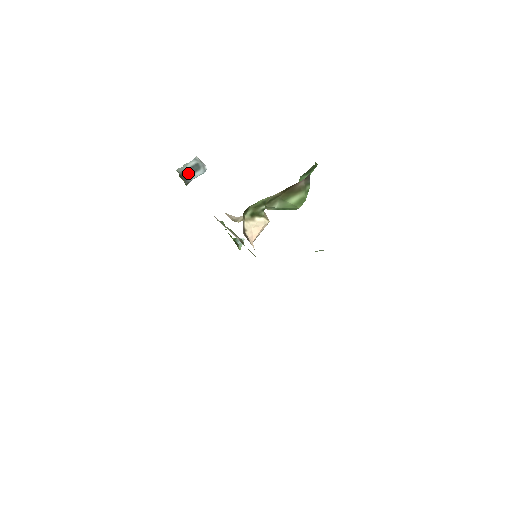
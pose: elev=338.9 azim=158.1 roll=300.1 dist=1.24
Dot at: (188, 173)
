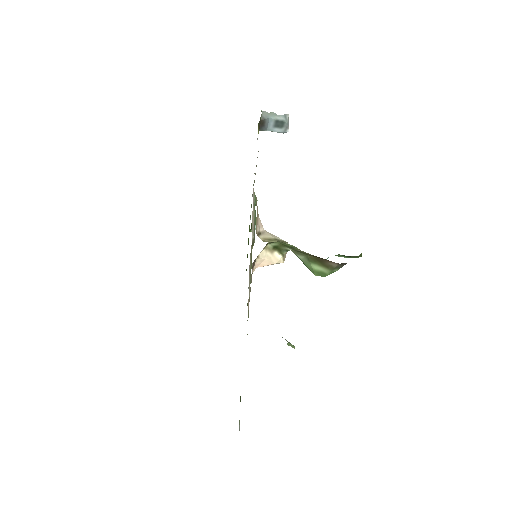
Dot at: (269, 123)
